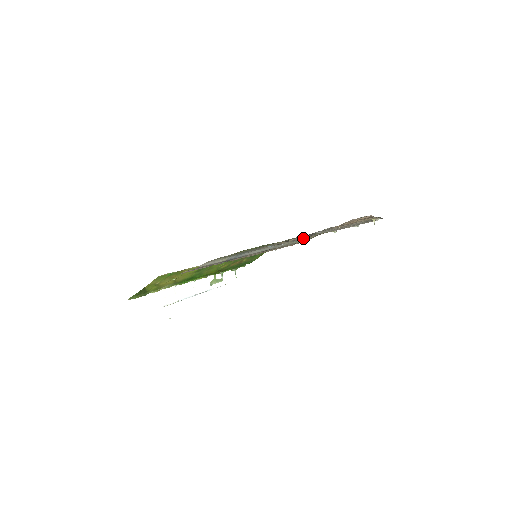
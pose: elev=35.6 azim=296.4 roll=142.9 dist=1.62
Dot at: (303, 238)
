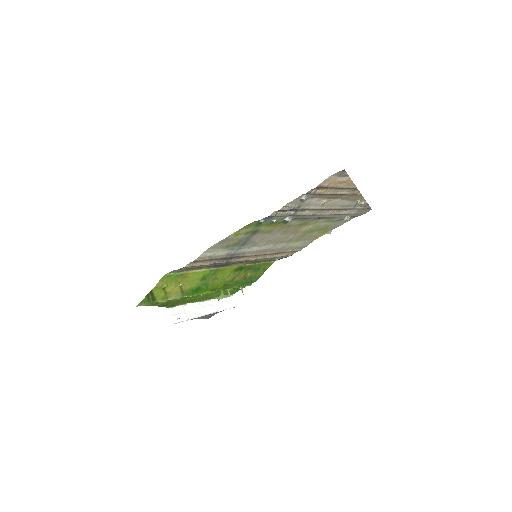
Dot at: (292, 214)
